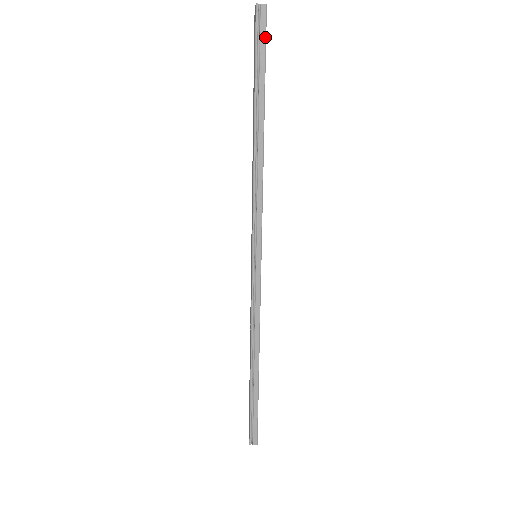
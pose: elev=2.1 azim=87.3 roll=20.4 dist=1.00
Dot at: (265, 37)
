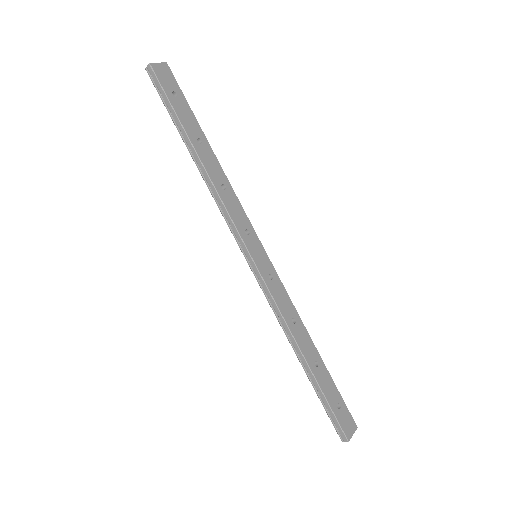
Dot at: (161, 86)
